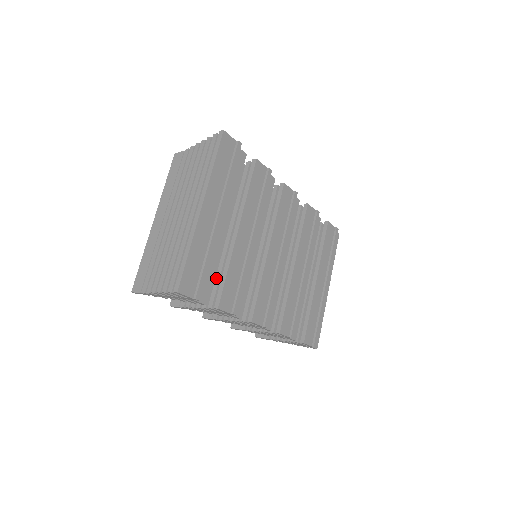
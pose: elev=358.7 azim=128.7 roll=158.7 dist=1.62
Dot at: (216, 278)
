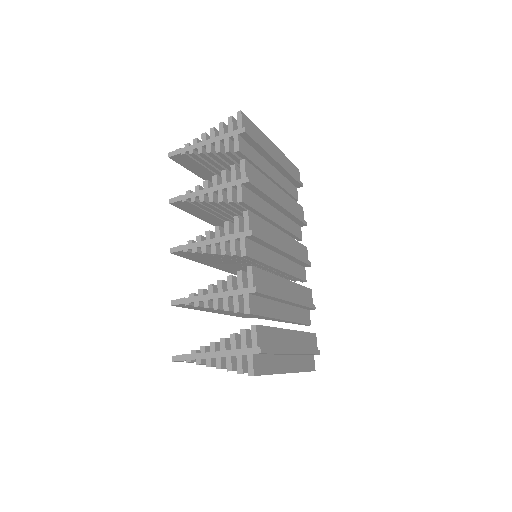
Dot at: occluded
